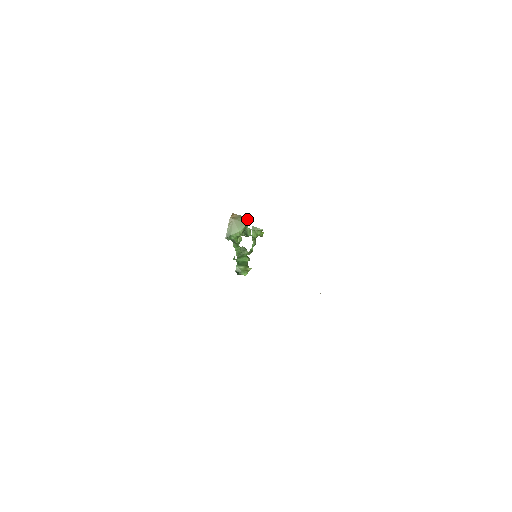
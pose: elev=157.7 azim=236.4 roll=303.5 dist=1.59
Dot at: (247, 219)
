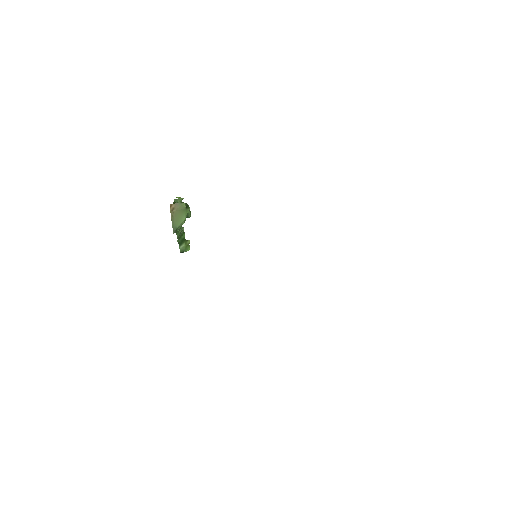
Dot at: (185, 203)
